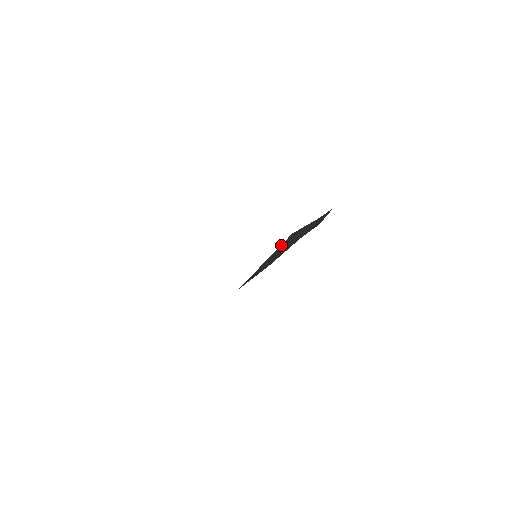
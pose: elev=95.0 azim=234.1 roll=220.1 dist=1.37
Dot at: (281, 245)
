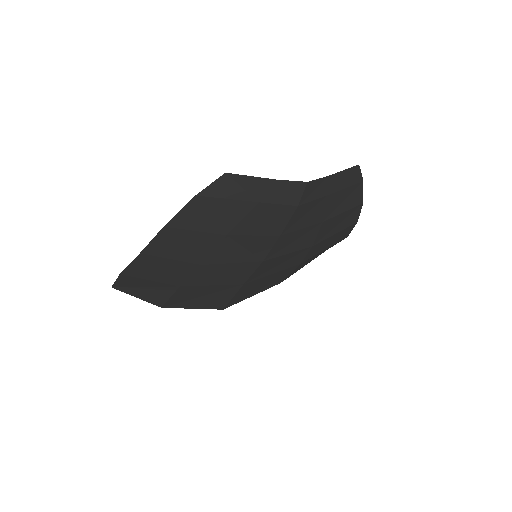
Dot at: (213, 184)
